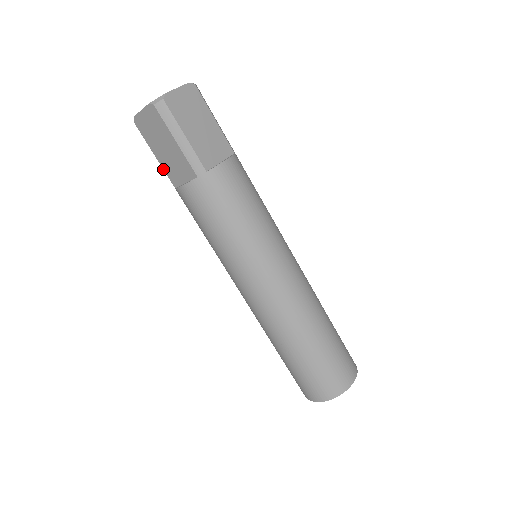
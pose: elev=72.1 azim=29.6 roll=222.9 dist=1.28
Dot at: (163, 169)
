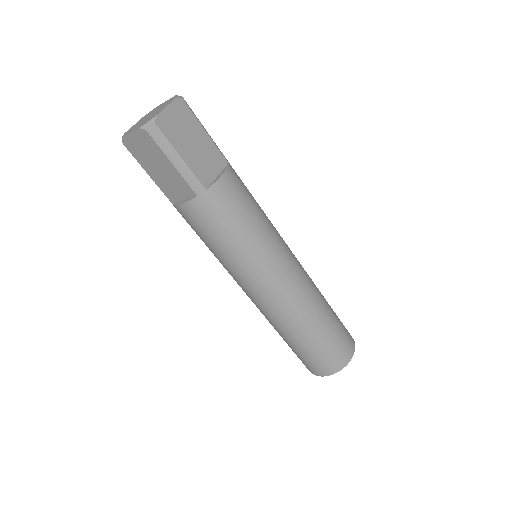
Dot at: occluded
